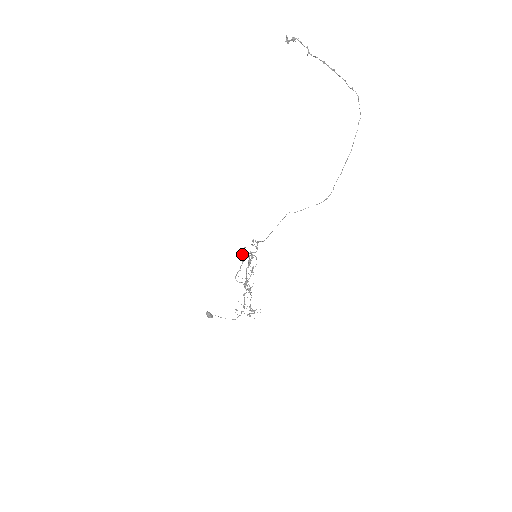
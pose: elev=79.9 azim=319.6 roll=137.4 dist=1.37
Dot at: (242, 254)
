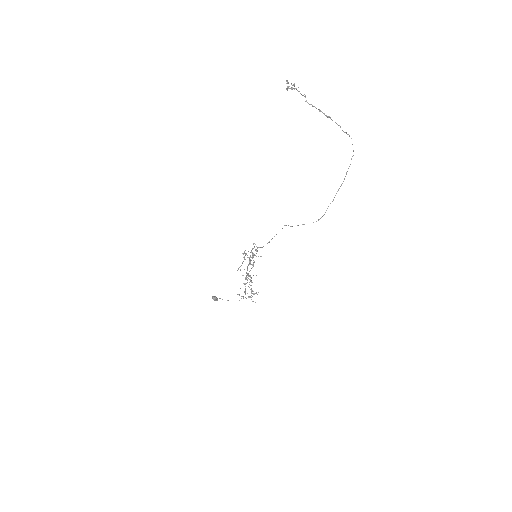
Dot at: occluded
